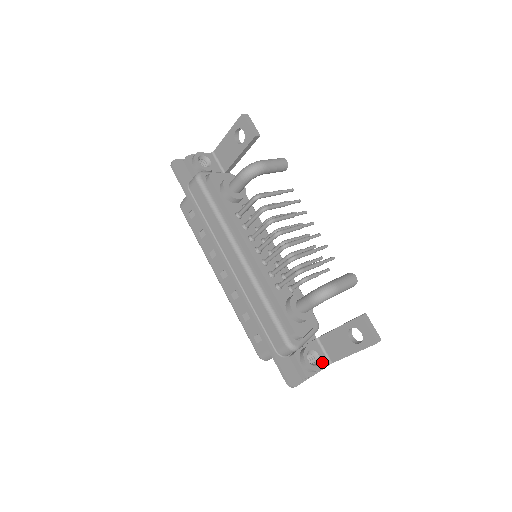
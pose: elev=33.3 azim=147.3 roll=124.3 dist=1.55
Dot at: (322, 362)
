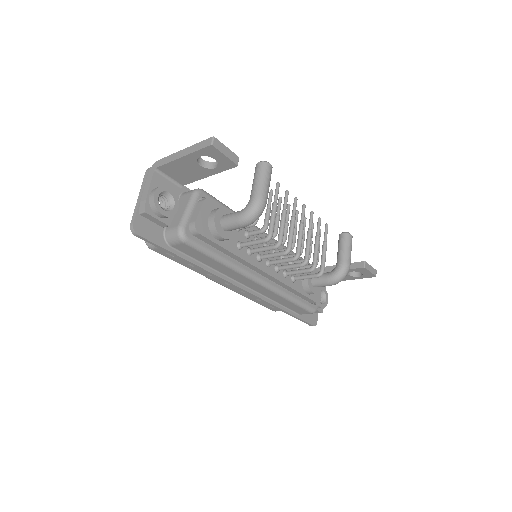
Dot at: (326, 293)
